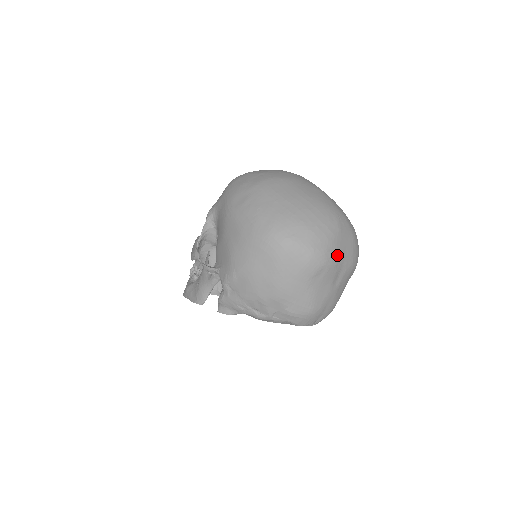
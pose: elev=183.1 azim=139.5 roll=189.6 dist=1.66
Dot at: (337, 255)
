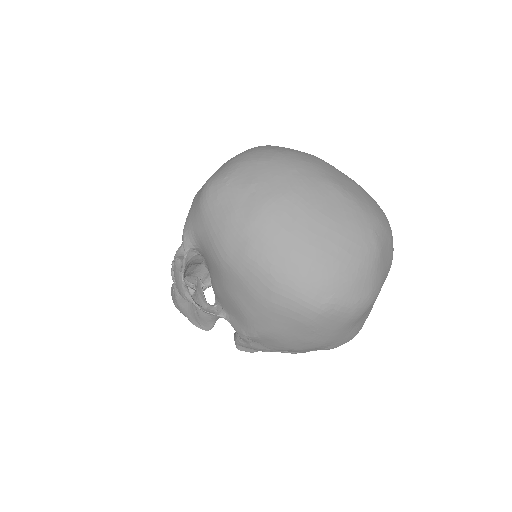
Dot at: (381, 283)
